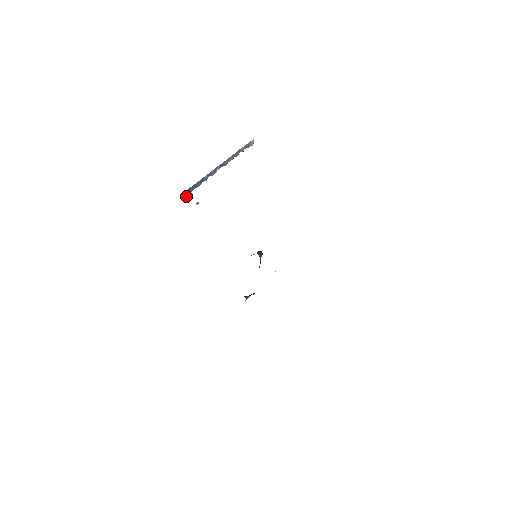
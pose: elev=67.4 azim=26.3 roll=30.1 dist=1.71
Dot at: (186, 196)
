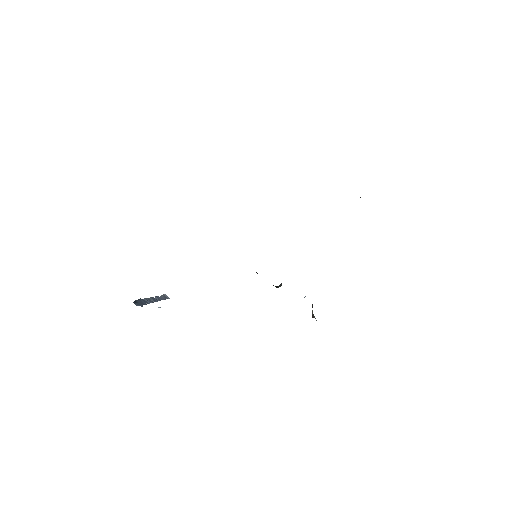
Dot at: occluded
